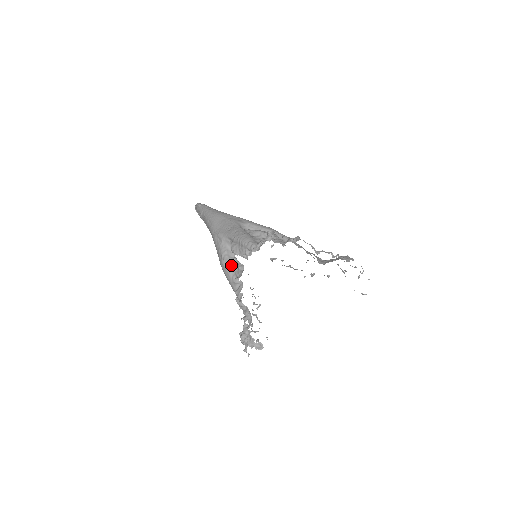
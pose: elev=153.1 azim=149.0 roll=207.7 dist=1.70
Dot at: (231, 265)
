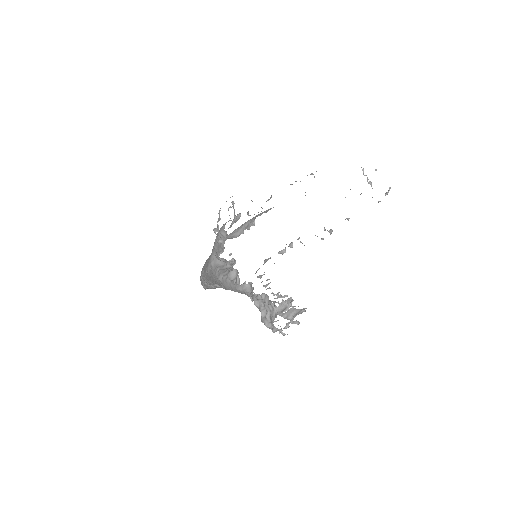
Dot at: (226, 273)
